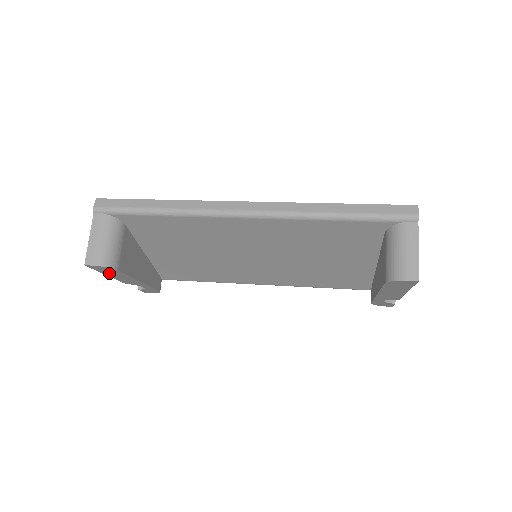
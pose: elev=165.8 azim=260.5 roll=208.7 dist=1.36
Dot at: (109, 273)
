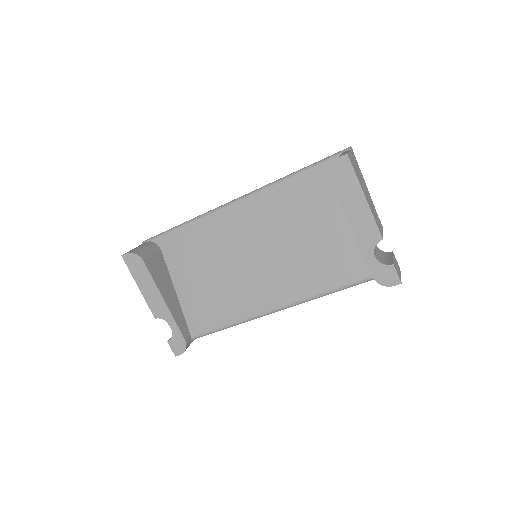
Dot at: (139, 277)
